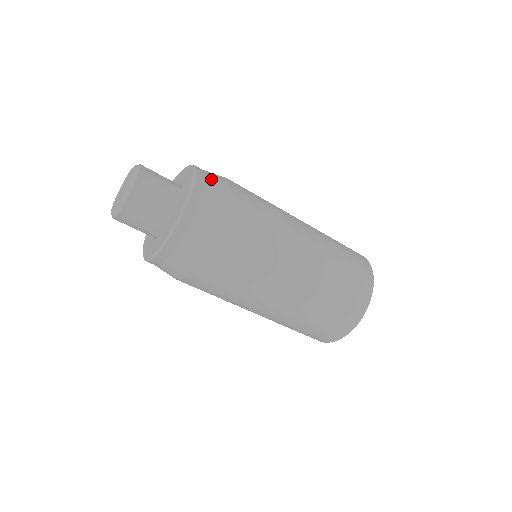
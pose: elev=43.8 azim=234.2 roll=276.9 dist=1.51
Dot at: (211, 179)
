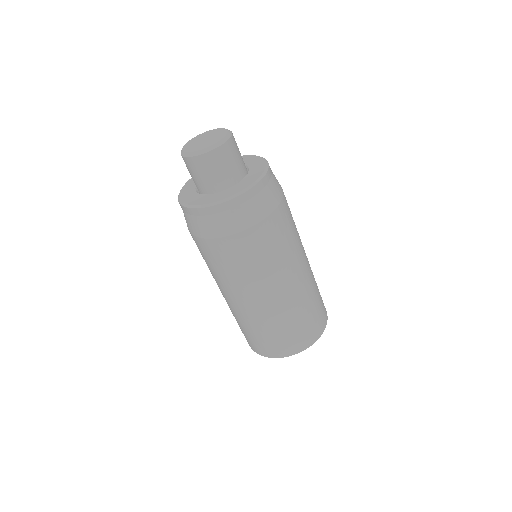
Dot at: (263, 197)
